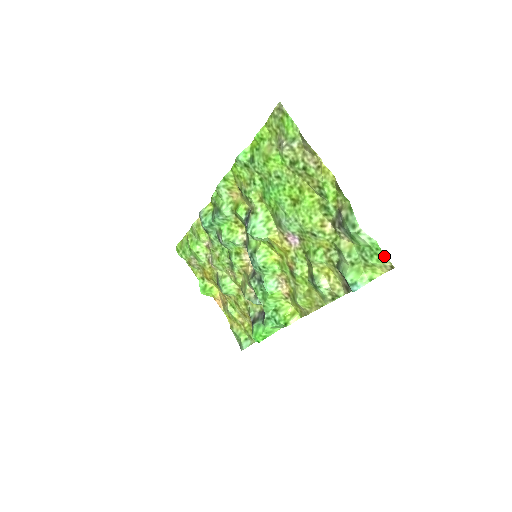
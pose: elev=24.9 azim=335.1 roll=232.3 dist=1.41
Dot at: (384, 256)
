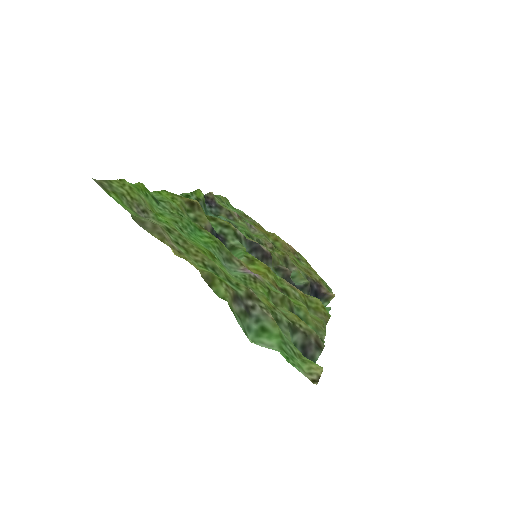
Dot at: (298, 368)
